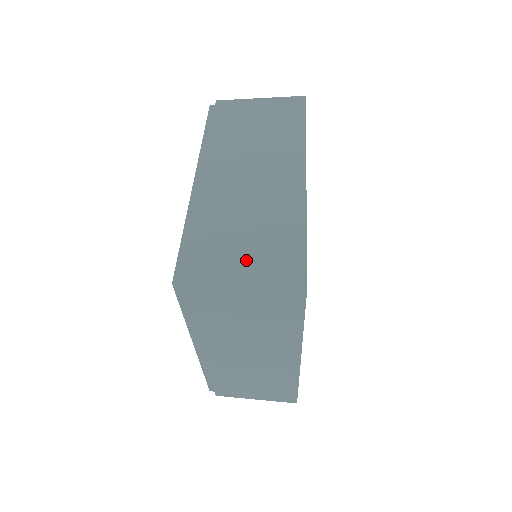
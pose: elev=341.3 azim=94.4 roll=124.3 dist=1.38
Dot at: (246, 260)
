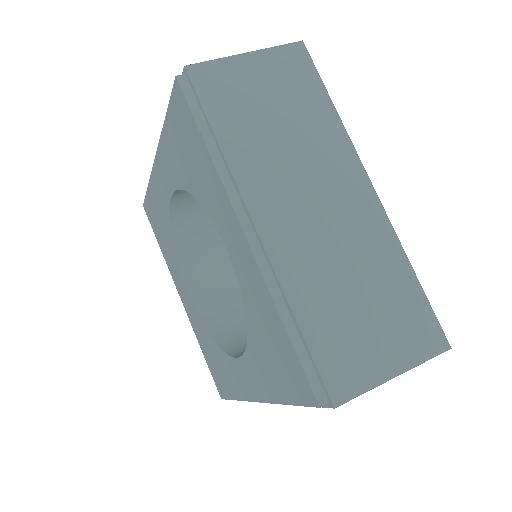
Dot at: (381, 338)
